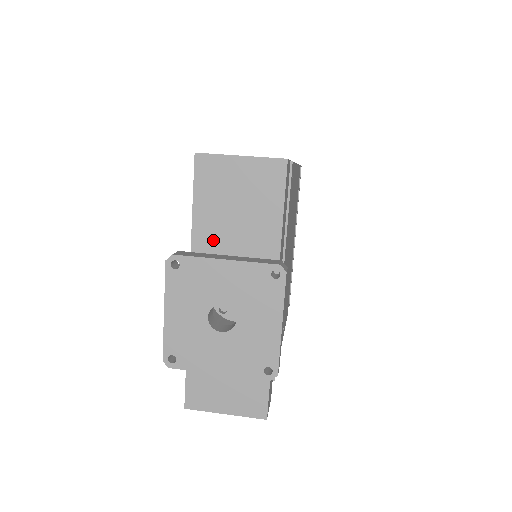
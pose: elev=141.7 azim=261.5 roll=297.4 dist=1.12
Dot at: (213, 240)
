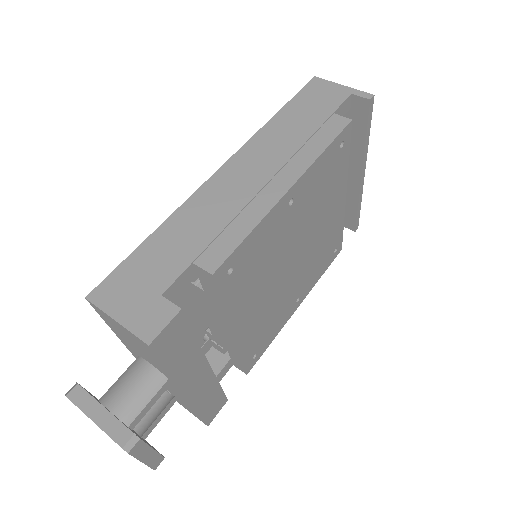
Dot at: (129, 345)
